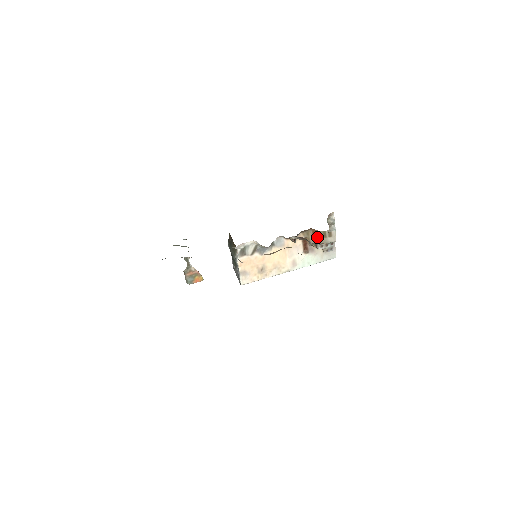
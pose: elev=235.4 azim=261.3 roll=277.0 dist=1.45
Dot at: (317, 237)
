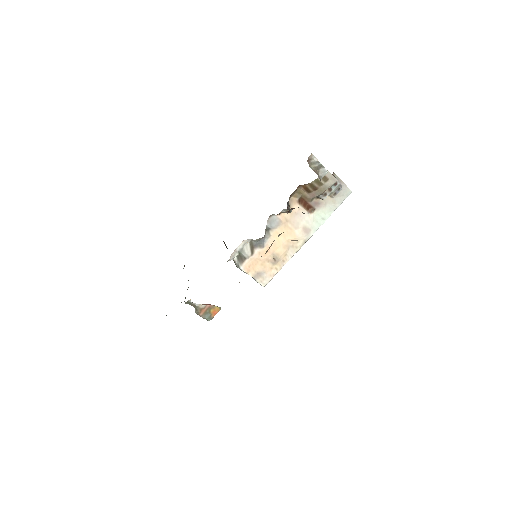
Dot at: (312, 190)
